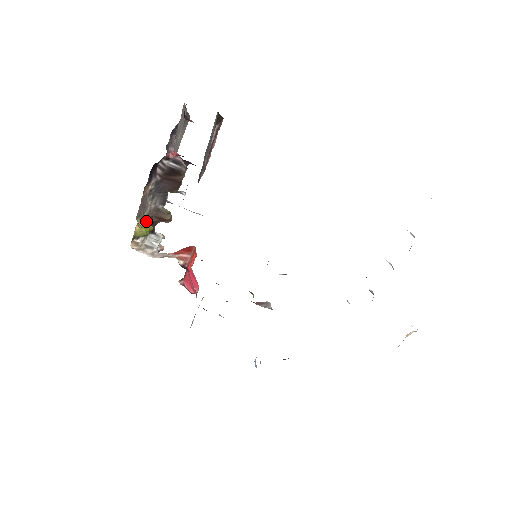
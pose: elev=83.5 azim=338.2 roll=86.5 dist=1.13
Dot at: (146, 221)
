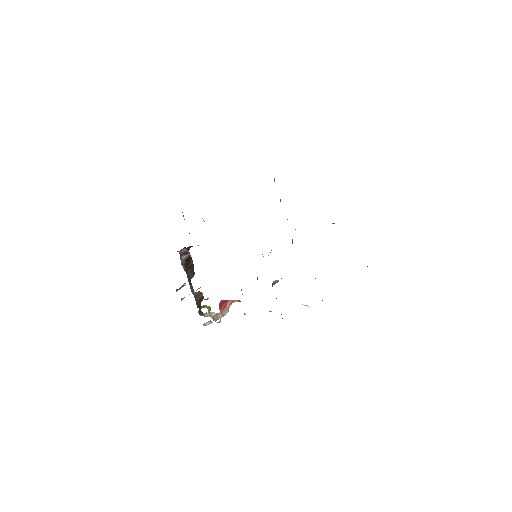
Dot at: (198, 307)
